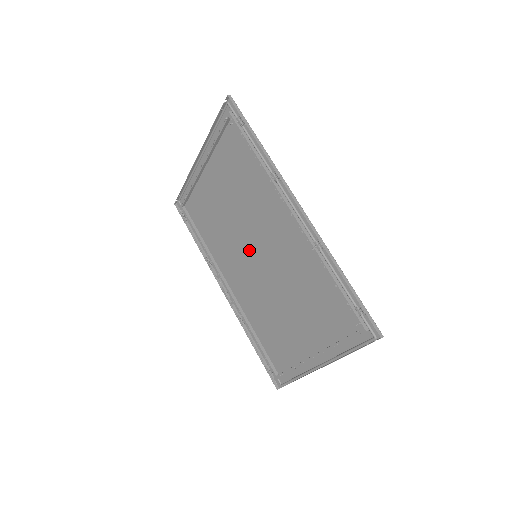
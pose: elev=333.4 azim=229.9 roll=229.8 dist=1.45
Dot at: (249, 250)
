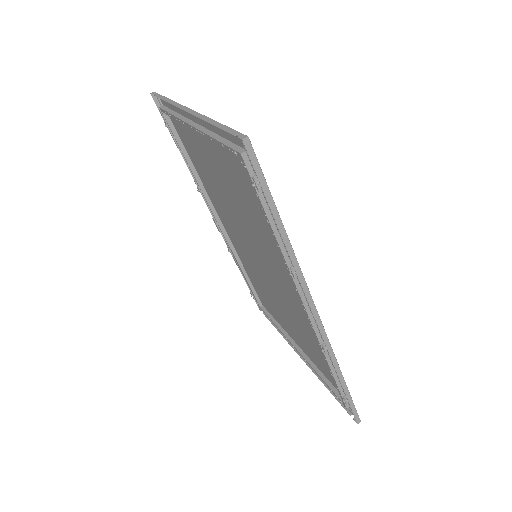
Dot at: (249, 243)
